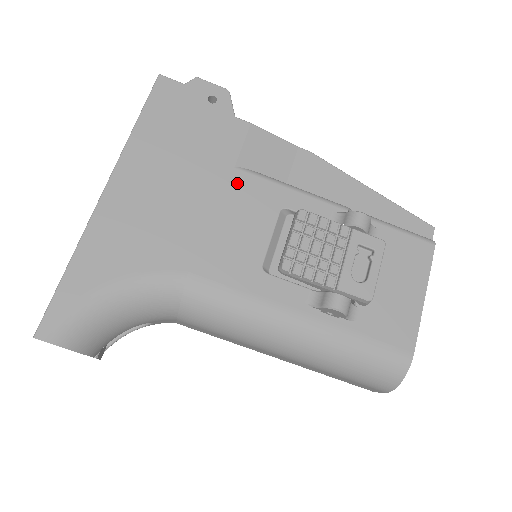
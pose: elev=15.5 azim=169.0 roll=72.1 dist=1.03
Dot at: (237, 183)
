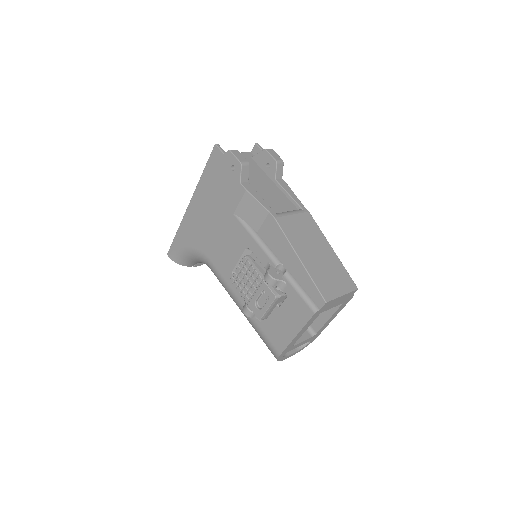
Dot at: (232, 224)
